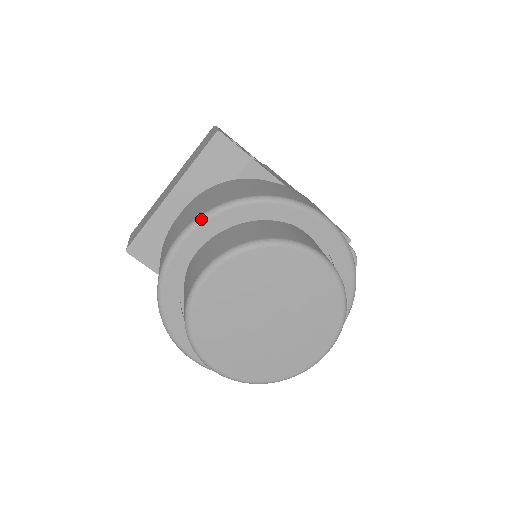
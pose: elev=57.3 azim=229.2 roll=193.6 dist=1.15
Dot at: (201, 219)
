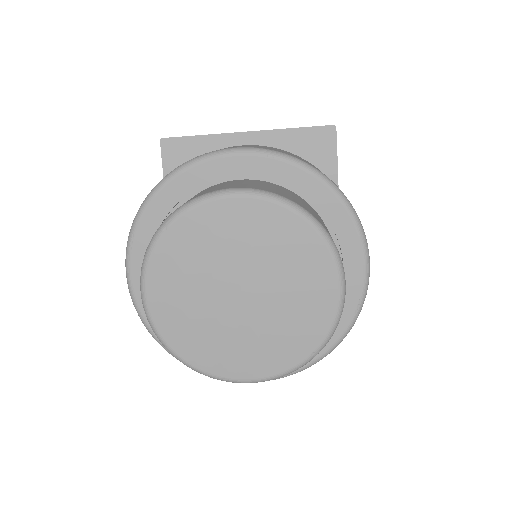
Dot at: (272, 153)
